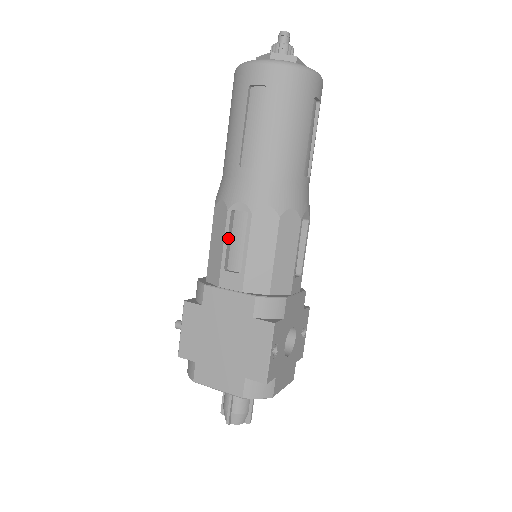
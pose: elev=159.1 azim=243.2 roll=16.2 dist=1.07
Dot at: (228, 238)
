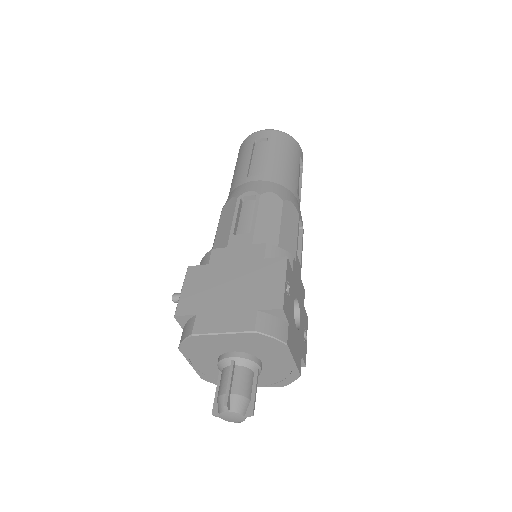
Dot at: (237, 215)
